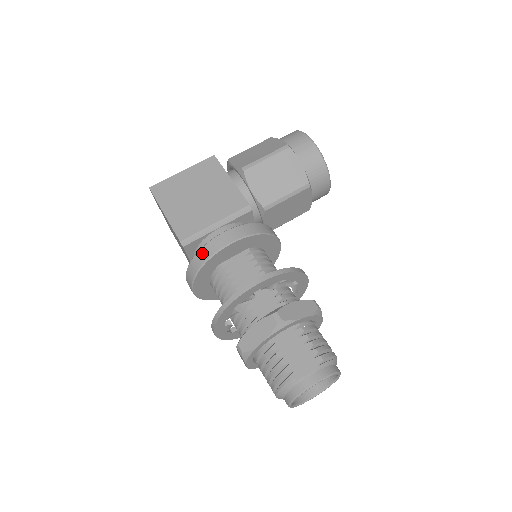
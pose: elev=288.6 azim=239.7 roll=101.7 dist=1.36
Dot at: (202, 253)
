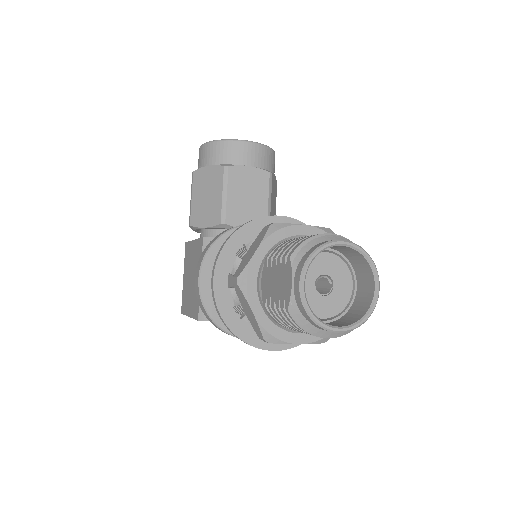
Dot at: (202, 309)
